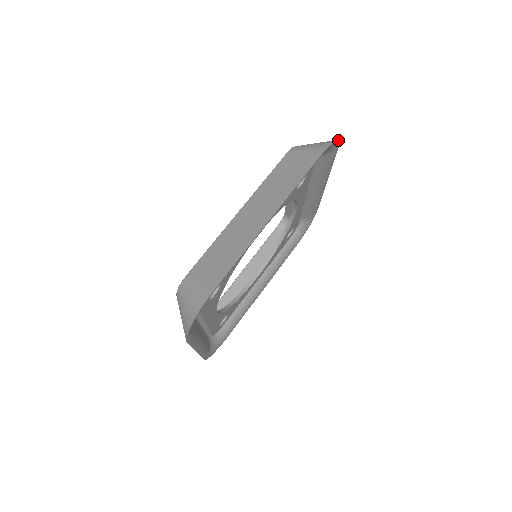
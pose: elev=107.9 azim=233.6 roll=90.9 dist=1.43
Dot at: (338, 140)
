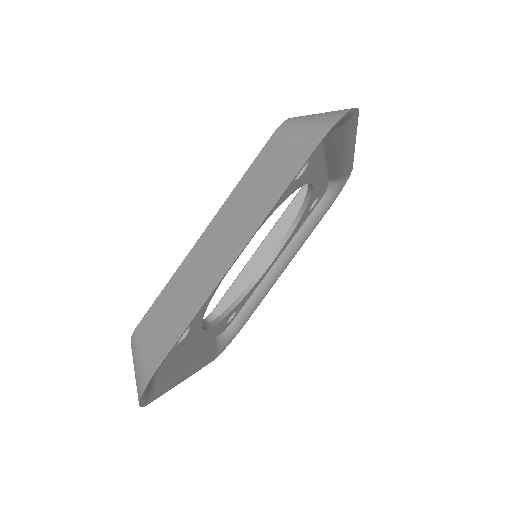
Dot at: (352, 109)
